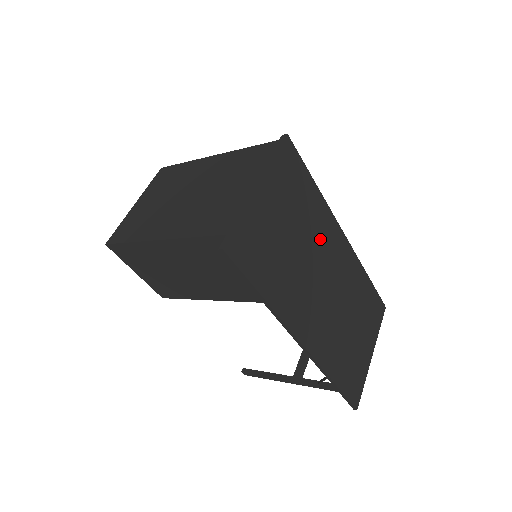
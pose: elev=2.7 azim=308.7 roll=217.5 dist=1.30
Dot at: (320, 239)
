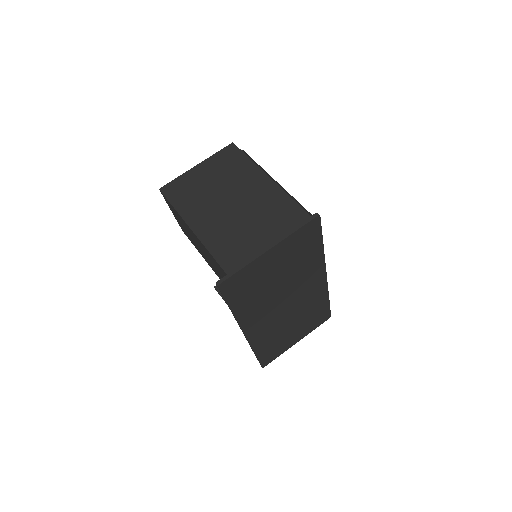
Dot at: (302, 278)
